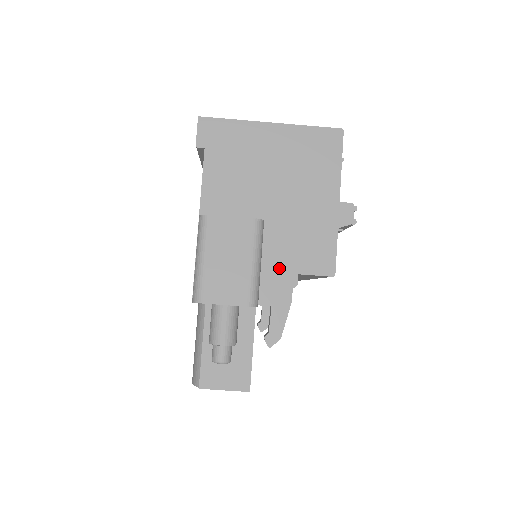
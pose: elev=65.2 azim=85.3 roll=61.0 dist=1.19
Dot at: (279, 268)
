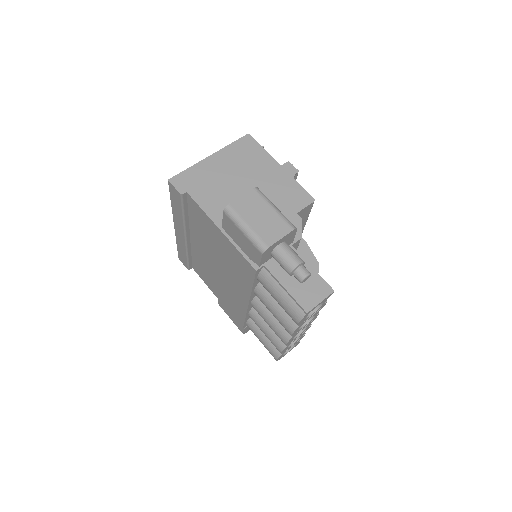
Dot at: occluded
